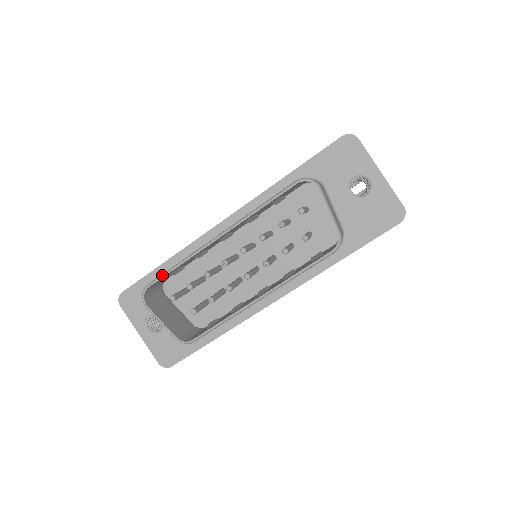
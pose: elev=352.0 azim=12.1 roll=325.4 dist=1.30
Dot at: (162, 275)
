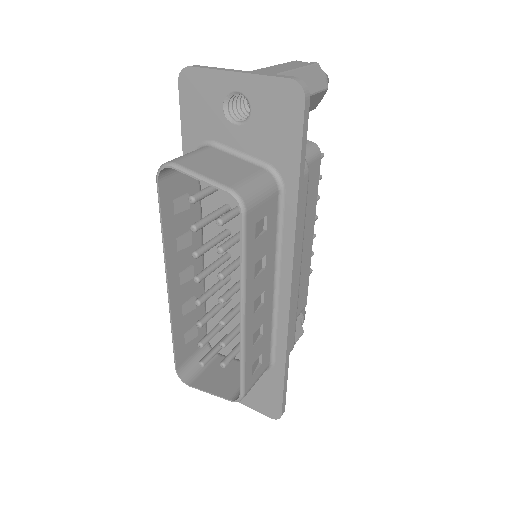
Dot at: (173, 352)
